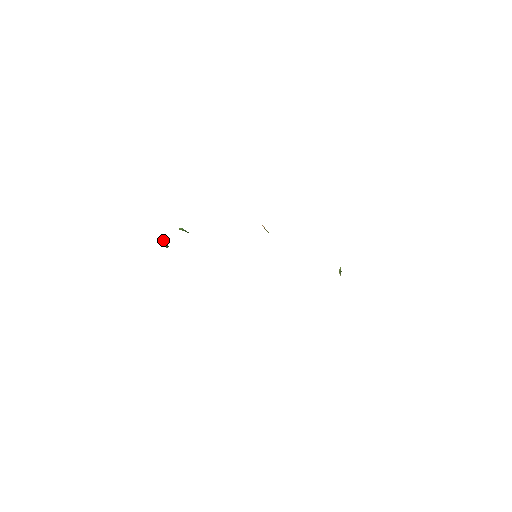
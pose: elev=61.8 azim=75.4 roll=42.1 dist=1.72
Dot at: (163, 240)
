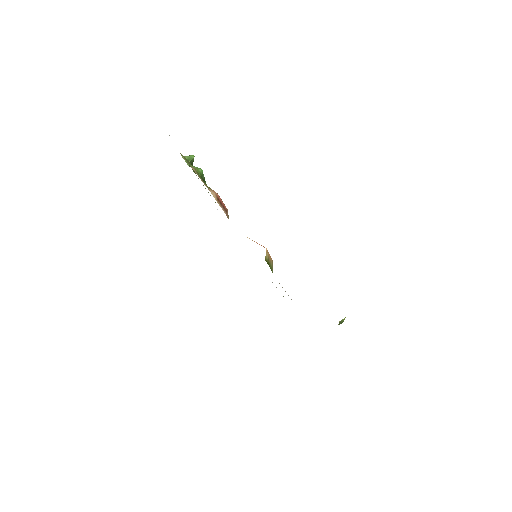
Dot at: (190, 157)
